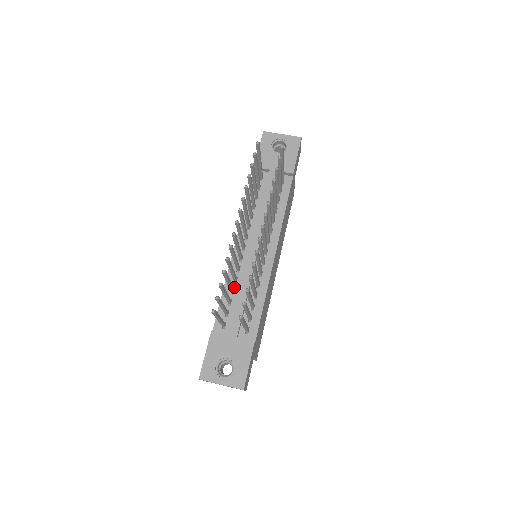
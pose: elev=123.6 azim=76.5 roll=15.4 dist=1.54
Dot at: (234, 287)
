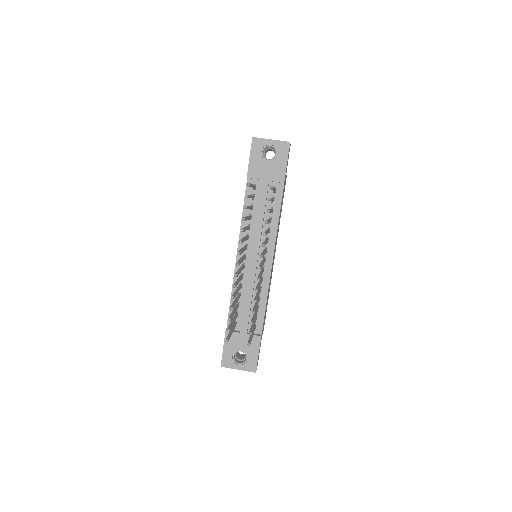
Dot at: (240, 292)
